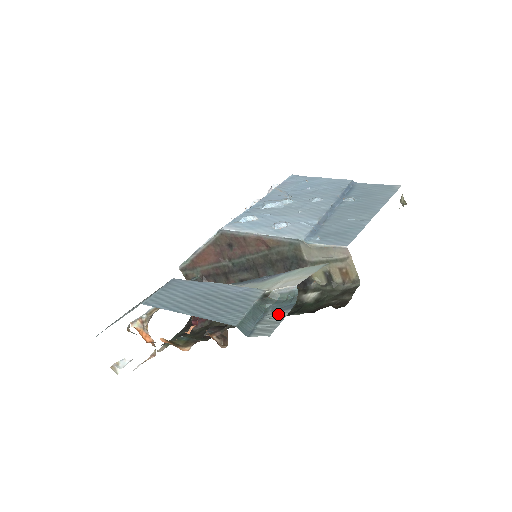
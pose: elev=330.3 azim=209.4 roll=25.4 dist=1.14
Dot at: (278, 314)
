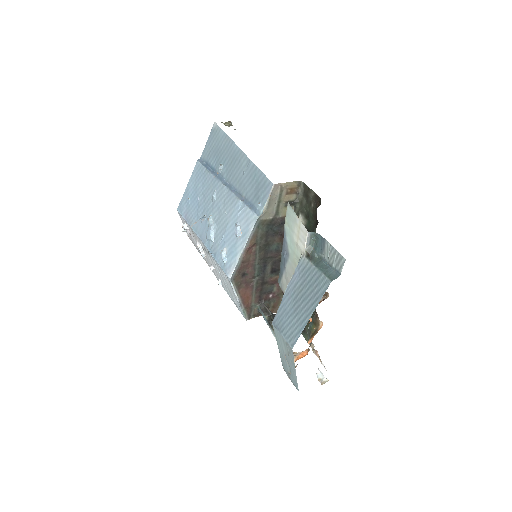
Dot at: (327, 250)
